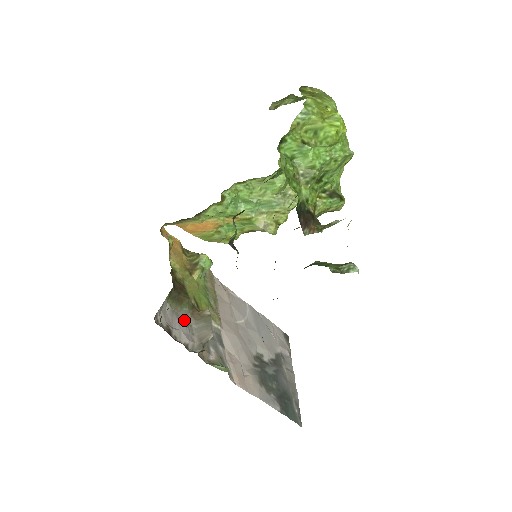
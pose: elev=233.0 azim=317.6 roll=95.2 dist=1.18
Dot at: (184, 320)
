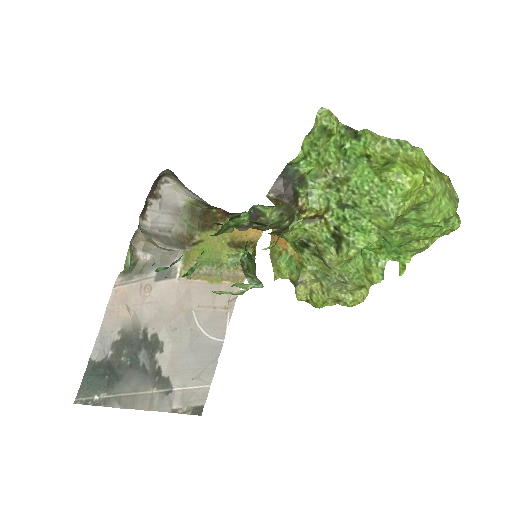
Dot at: (173, 223)
